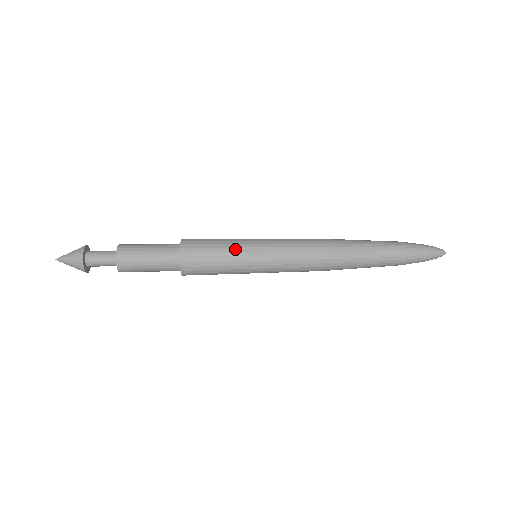
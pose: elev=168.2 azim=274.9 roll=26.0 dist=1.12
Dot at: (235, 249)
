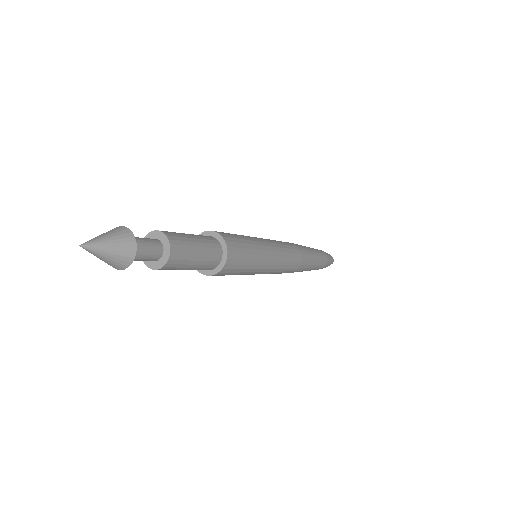
Dot at: (253, 239)
